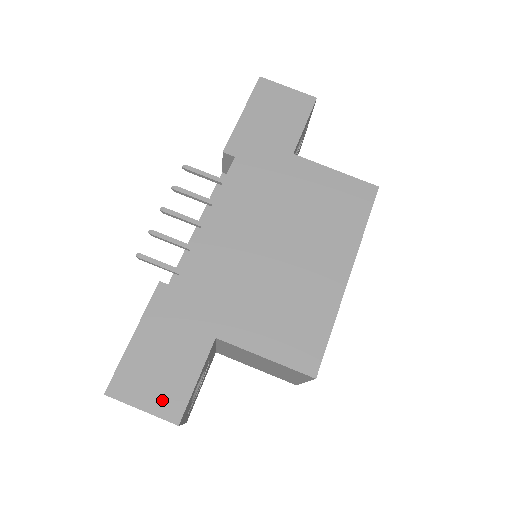
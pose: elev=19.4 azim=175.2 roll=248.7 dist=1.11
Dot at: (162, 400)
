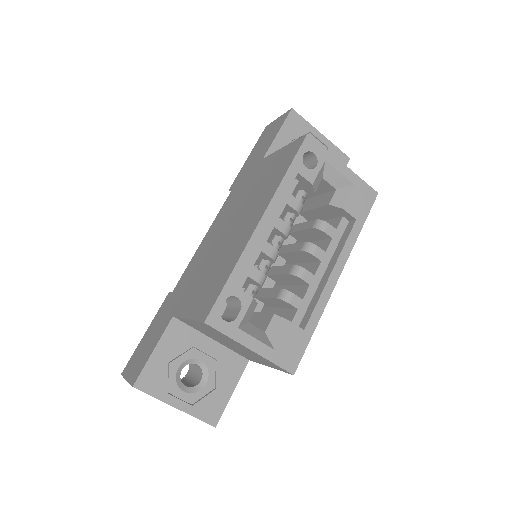
Dot at: (135, 370)
